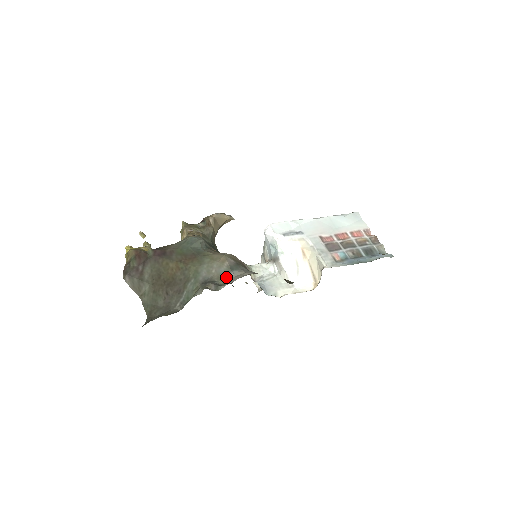
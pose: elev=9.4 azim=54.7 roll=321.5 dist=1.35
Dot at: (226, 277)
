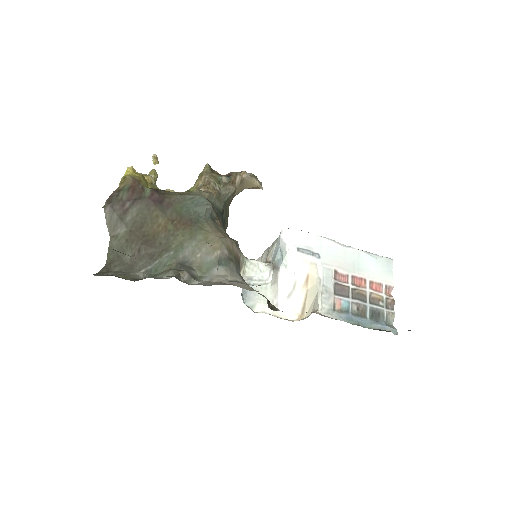
Dot at: (208, 270)
